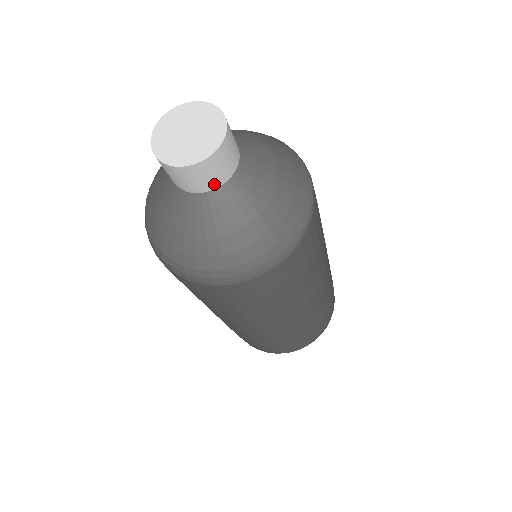
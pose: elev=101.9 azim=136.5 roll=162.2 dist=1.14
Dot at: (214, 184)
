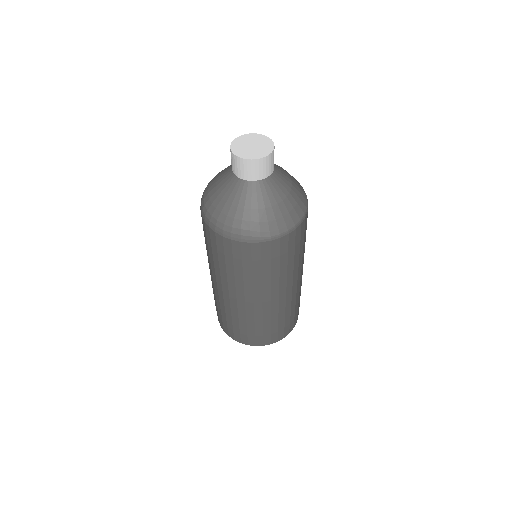
Dot at: (244, 176)
